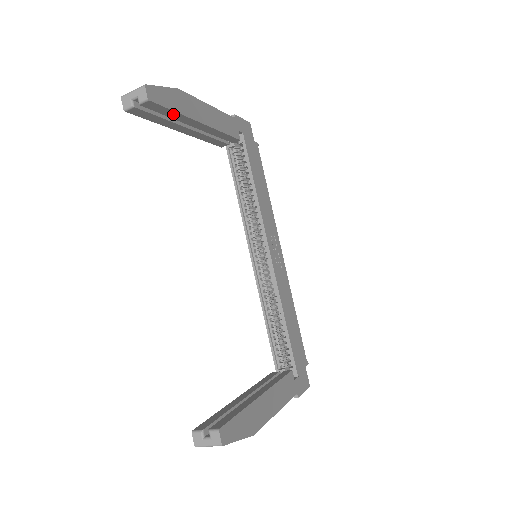
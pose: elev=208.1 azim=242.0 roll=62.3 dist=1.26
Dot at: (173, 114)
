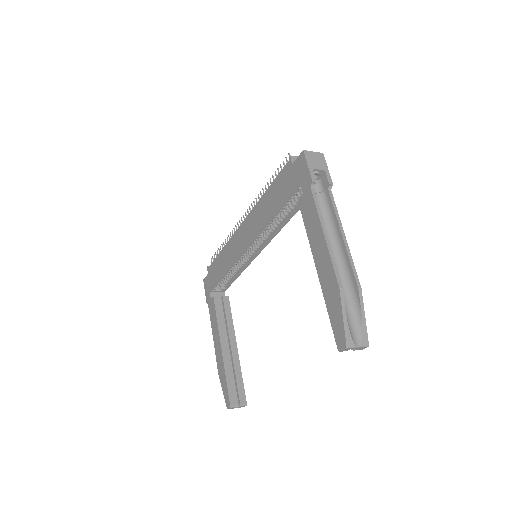
Dot at: occluded
